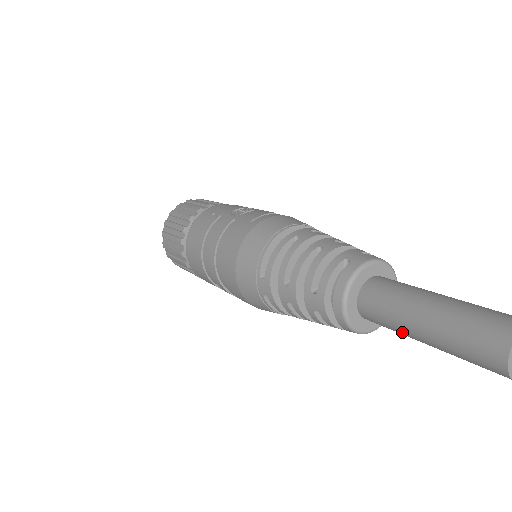
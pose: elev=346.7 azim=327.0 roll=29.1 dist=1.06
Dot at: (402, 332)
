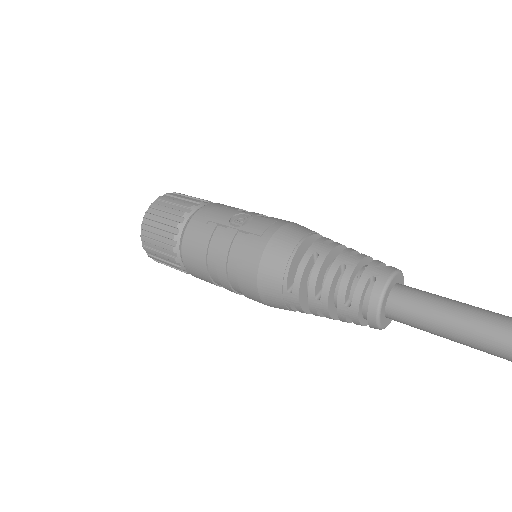
Dot at: occluded
